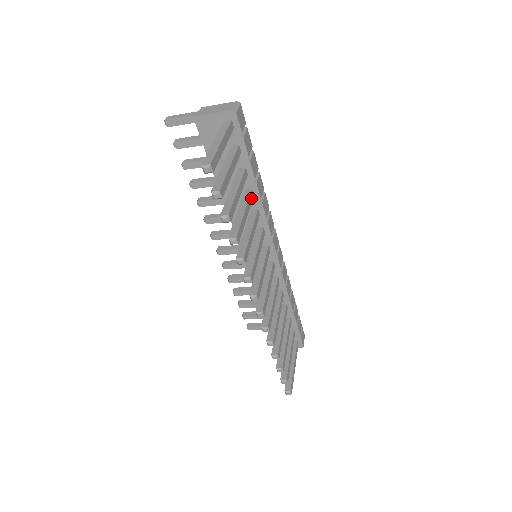
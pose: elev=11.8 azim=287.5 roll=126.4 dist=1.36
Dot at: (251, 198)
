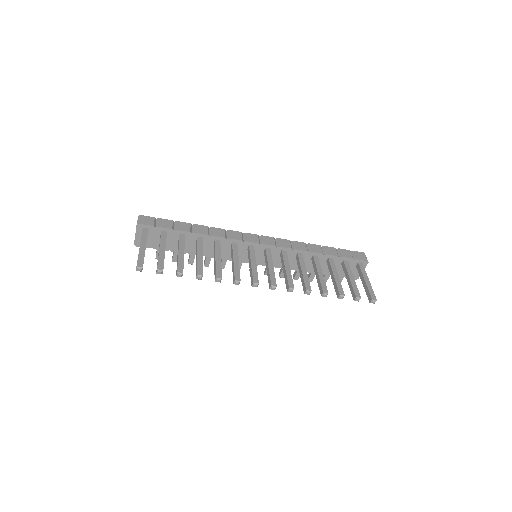
Dot at: (200, 242)
